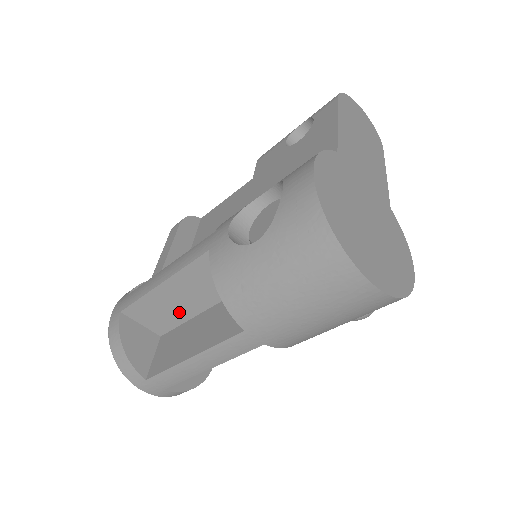
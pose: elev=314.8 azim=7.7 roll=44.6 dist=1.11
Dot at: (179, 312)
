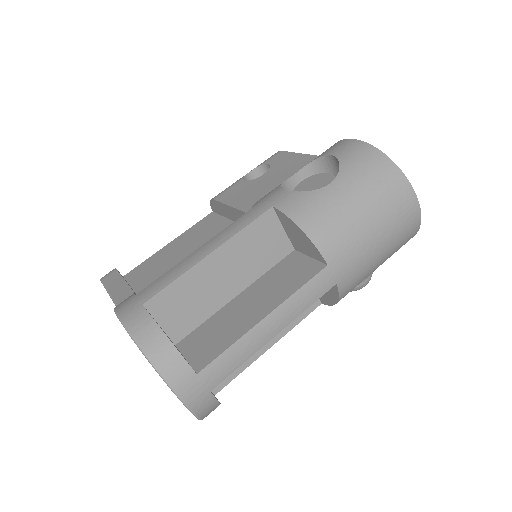
Dot at: (213, 298)
